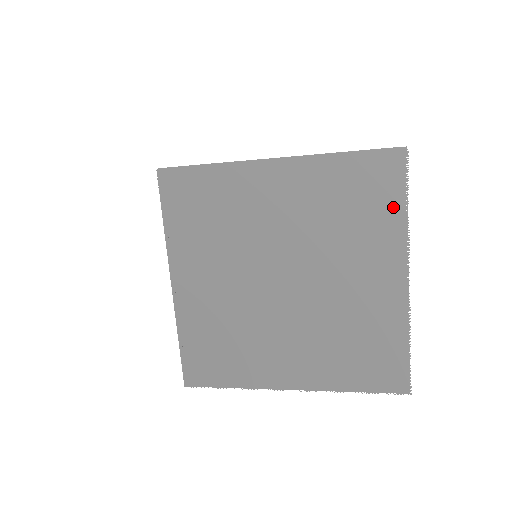
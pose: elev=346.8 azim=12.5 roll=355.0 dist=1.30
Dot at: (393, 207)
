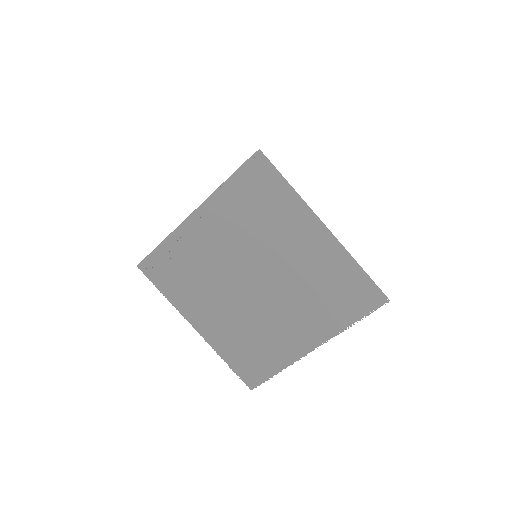
Dot at: (349, 316)
